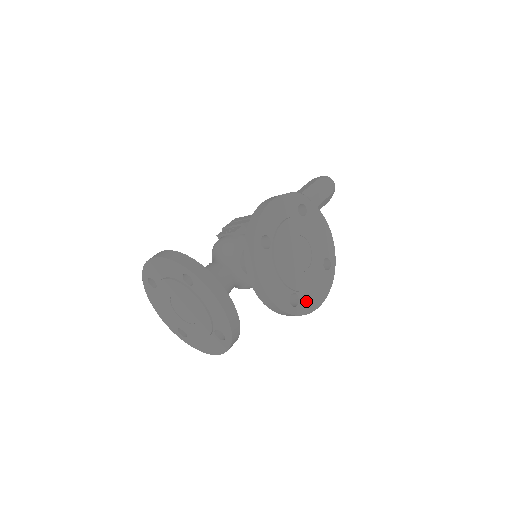
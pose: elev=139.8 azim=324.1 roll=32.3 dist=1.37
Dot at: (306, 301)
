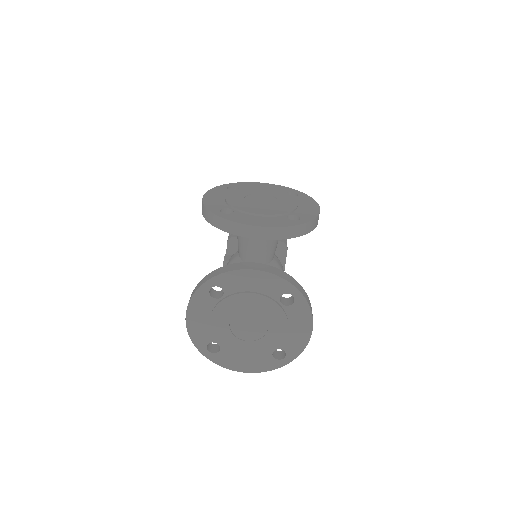
Dot at: (304, 214)
